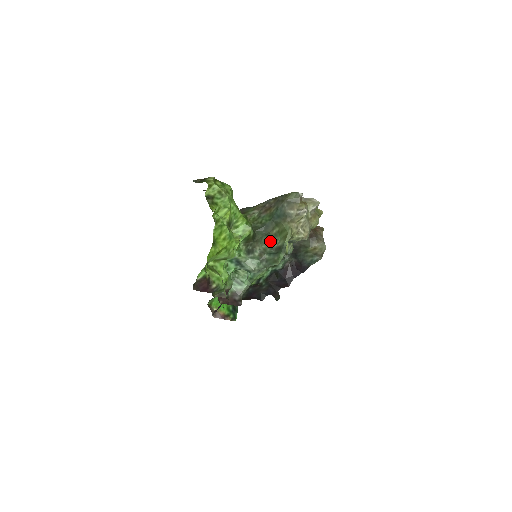
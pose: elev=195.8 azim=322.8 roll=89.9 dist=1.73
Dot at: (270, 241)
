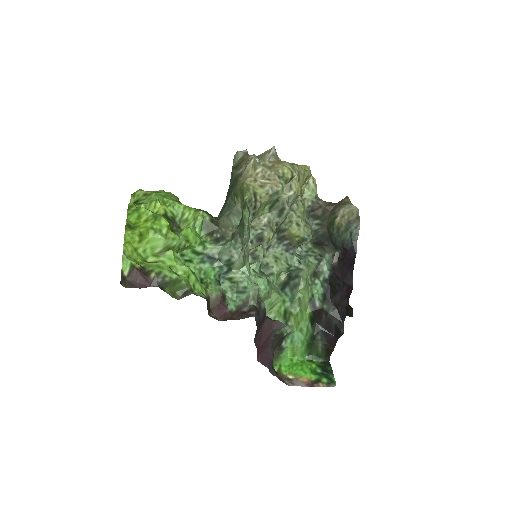
Dot at: occluded
